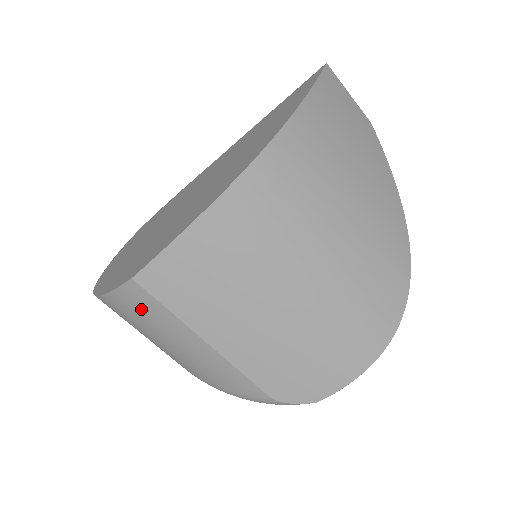
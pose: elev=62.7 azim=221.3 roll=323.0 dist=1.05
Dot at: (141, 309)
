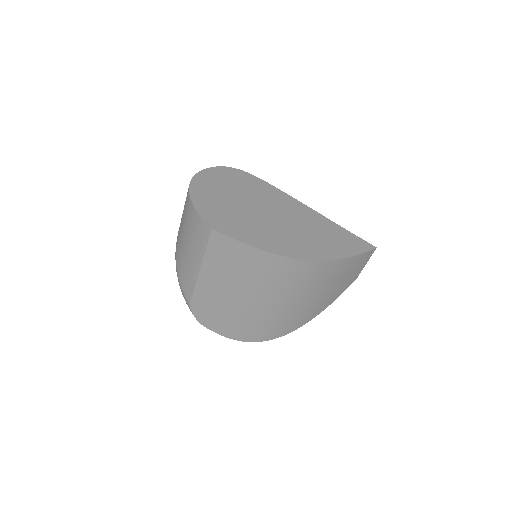
Dot at: (198, 232)
